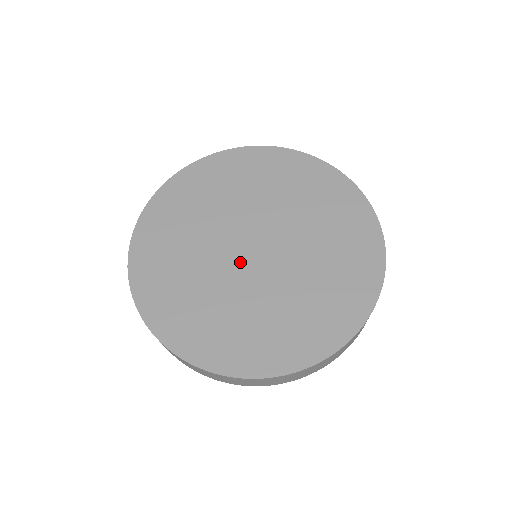
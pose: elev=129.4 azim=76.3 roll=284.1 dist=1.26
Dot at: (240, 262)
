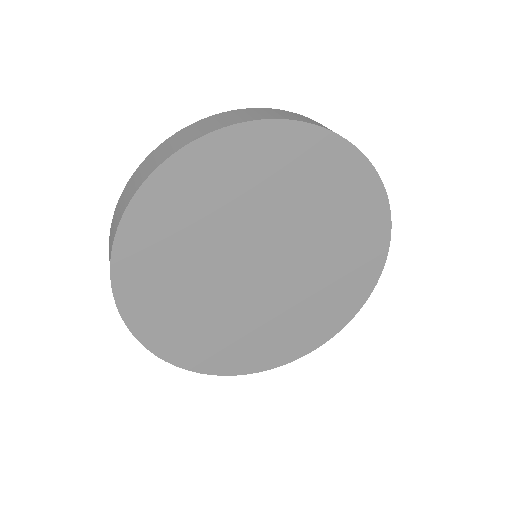
Dot at: (253, 287)
